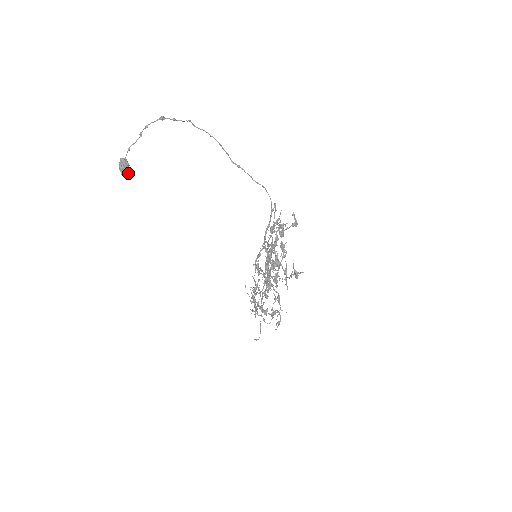
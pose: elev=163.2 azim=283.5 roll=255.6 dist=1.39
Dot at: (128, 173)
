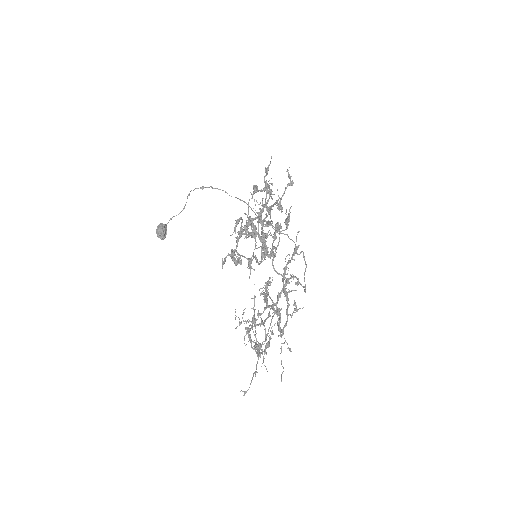
Dot at: (163, 234)
